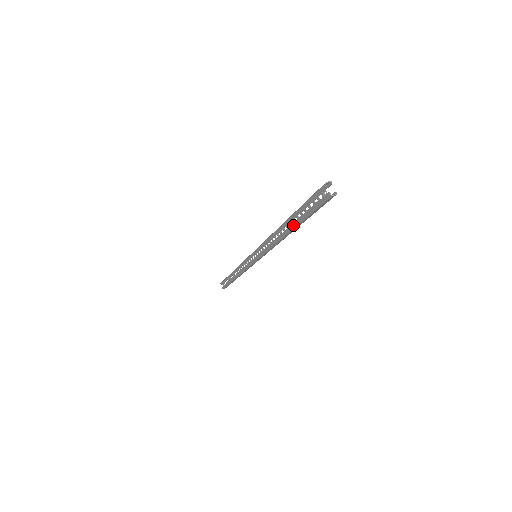
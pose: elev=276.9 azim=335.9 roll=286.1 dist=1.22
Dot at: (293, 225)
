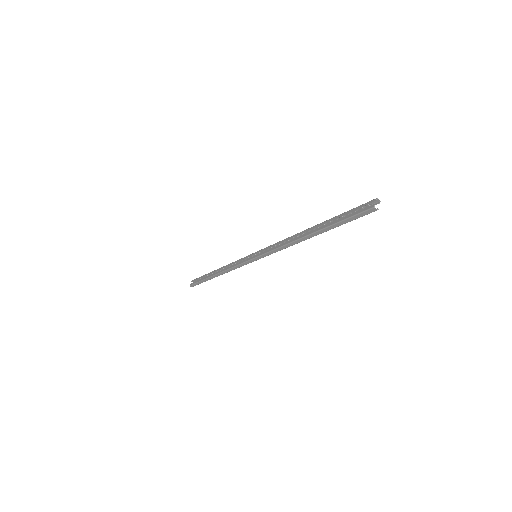
Dot at: (319, 228)
